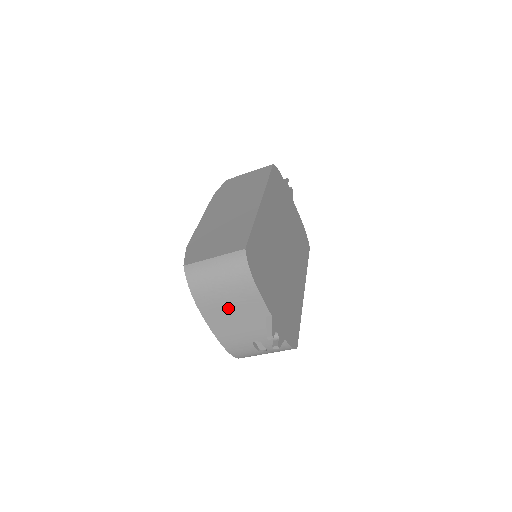
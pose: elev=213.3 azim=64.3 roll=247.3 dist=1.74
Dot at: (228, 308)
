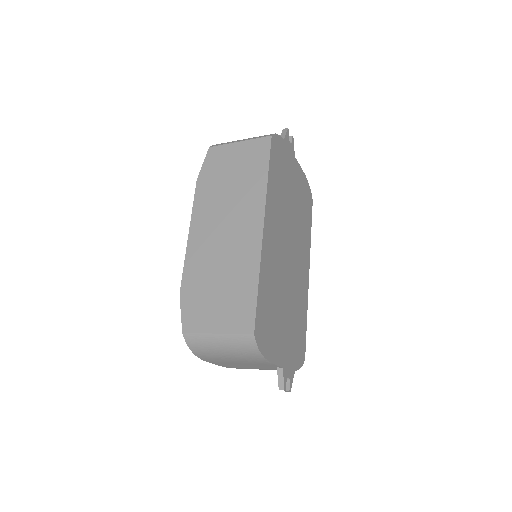
Dot at: (236, 363)
